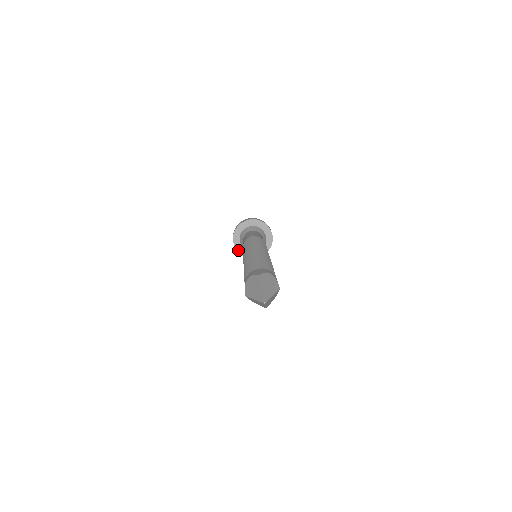
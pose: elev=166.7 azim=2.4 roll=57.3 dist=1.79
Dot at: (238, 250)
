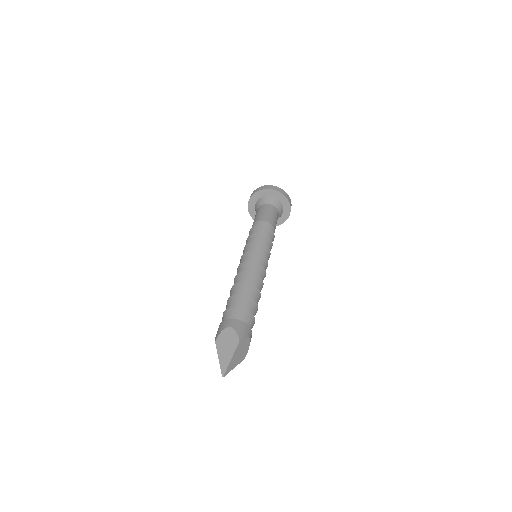
Dot at: (249, 204)
